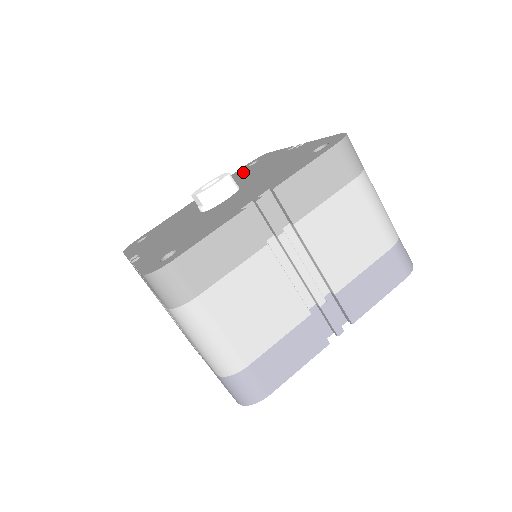
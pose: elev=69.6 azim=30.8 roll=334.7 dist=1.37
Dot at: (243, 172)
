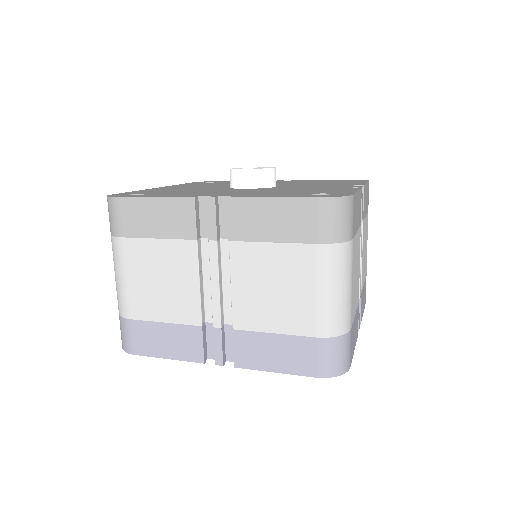
Dot at: (216, 183)
